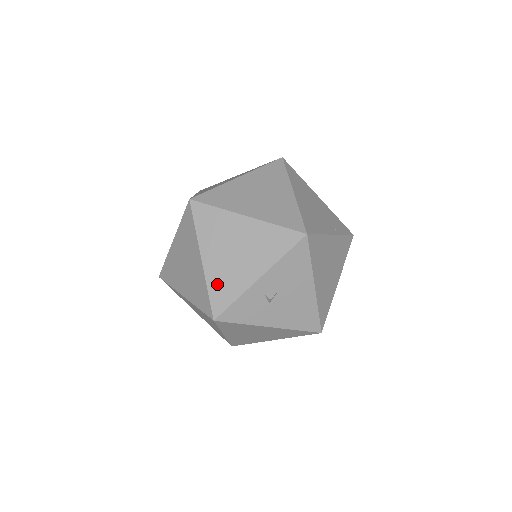
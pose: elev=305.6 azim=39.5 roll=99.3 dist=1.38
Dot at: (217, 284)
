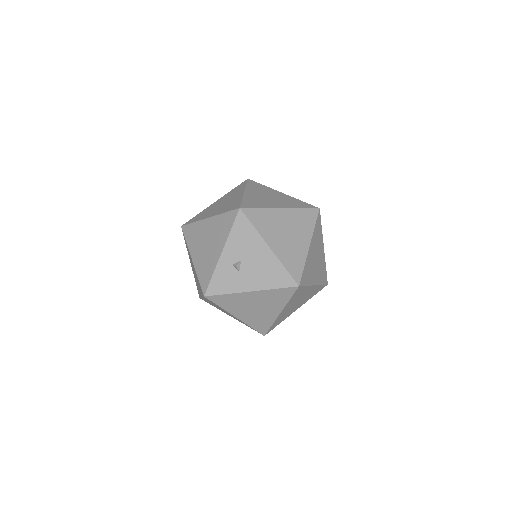
Dot at: (202, 271)
